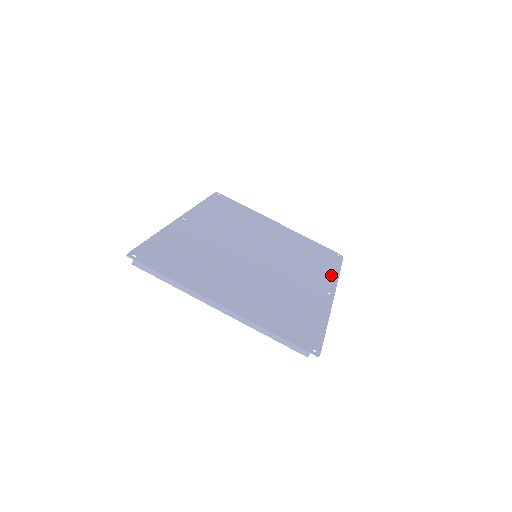
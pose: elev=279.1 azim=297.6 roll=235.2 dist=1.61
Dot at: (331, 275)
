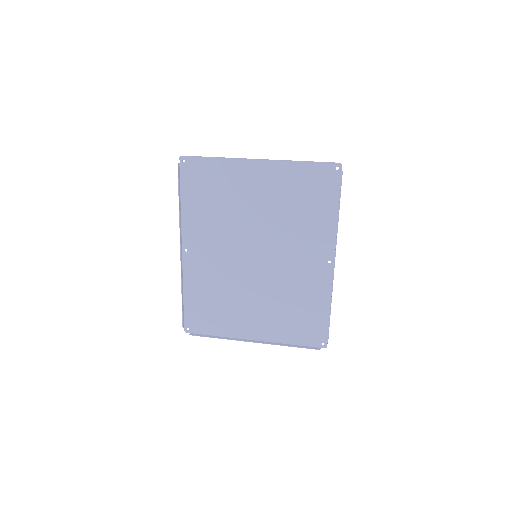
Dot at: (324, 295)
